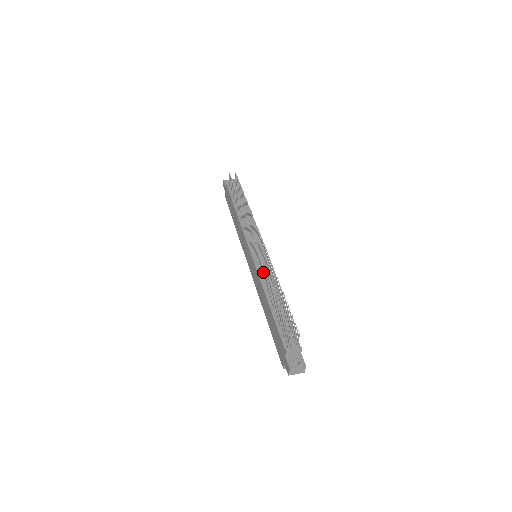
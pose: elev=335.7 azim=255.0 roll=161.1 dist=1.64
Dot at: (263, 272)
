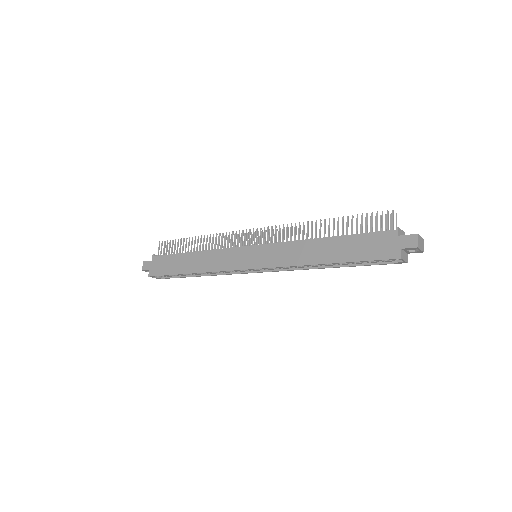
Dot at: (294, 231)
